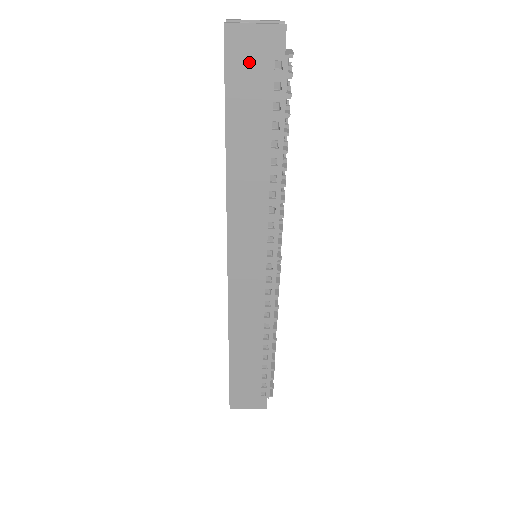
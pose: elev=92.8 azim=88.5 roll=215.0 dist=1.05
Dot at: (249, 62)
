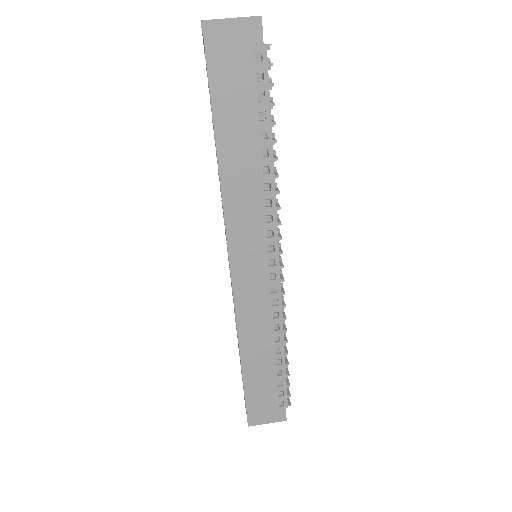
Dot at: (230, 56)
